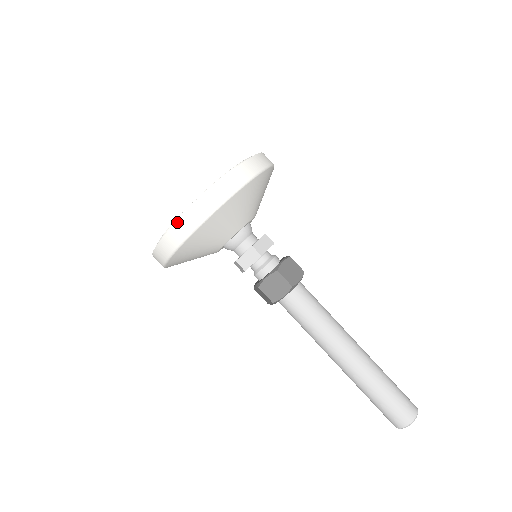
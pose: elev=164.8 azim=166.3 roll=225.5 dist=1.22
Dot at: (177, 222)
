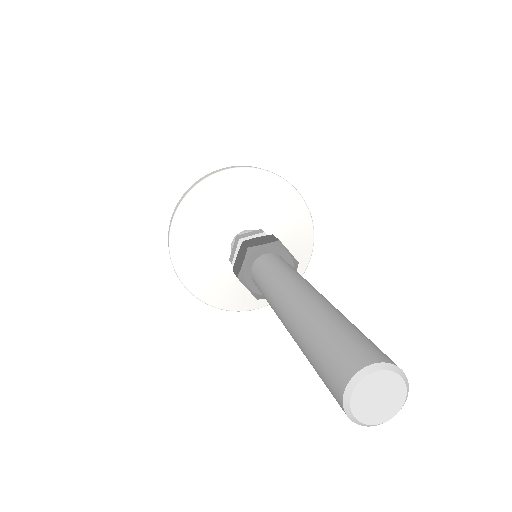
Dot at: occluded
